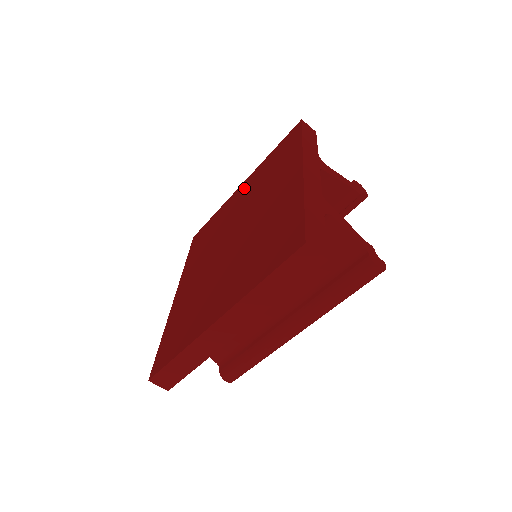
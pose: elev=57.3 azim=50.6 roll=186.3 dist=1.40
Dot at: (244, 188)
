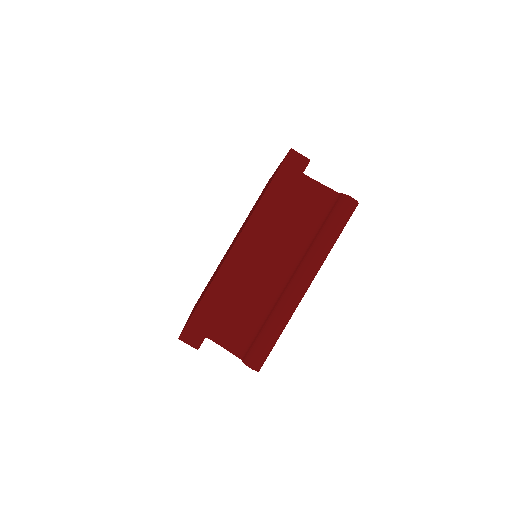
Dot at: occluded
